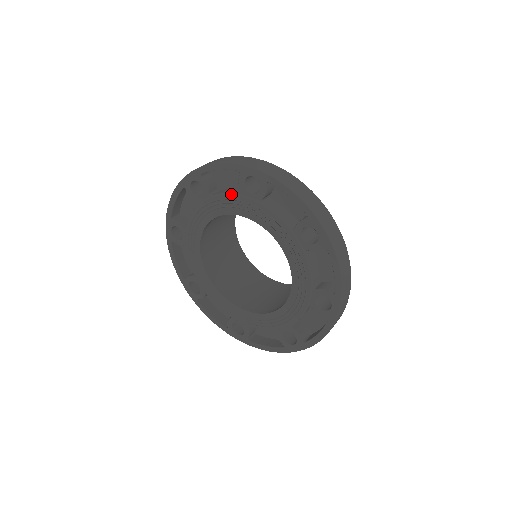
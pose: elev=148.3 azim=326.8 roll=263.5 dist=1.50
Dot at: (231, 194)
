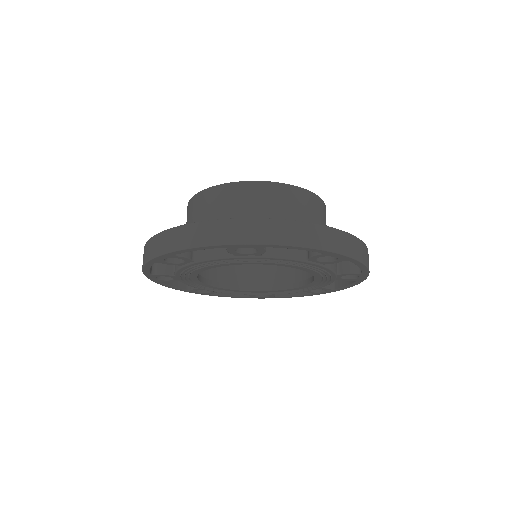
Dot at: (295, 260)
